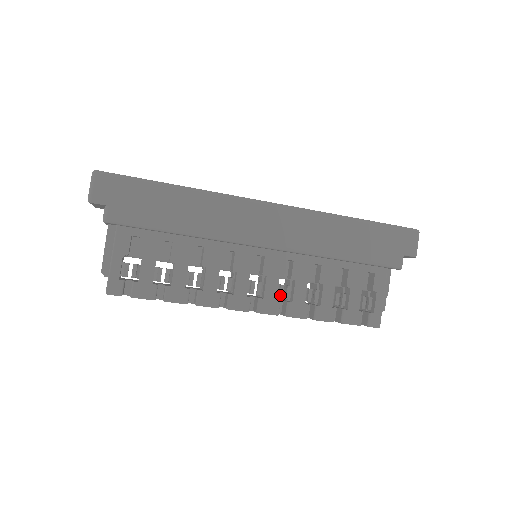
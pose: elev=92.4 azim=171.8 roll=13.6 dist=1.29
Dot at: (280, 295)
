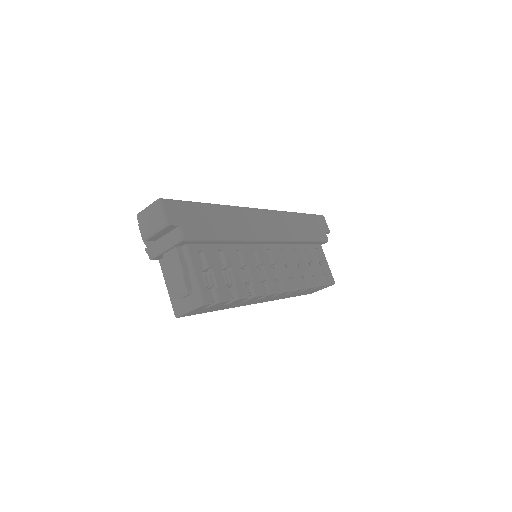
Dot at: (289, 275)
